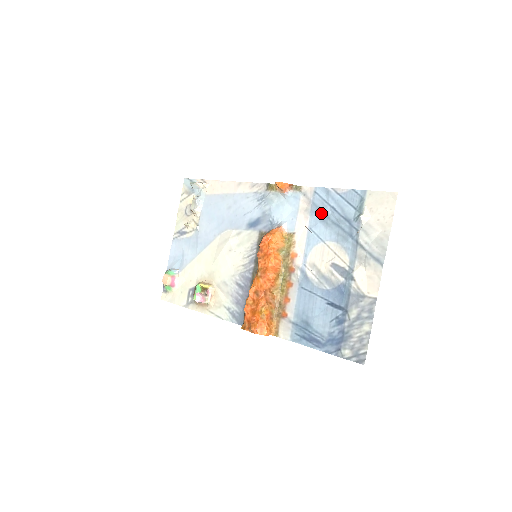
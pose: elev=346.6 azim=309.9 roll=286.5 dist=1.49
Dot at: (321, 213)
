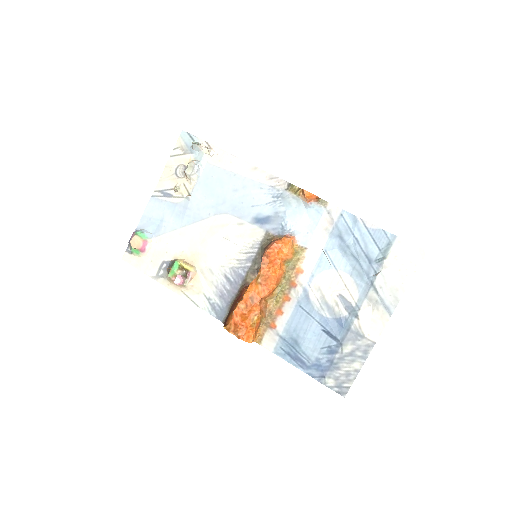
Dot at: (342, 239)
